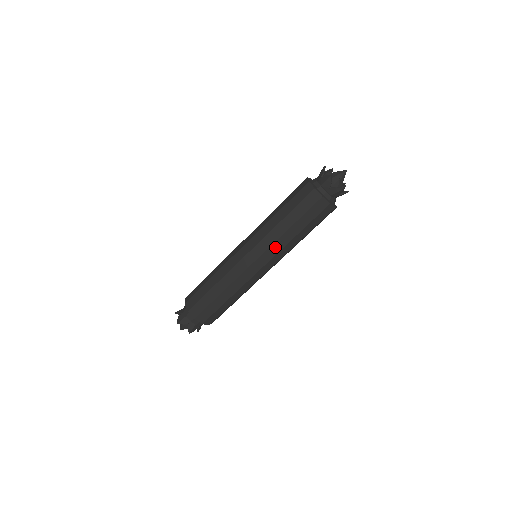
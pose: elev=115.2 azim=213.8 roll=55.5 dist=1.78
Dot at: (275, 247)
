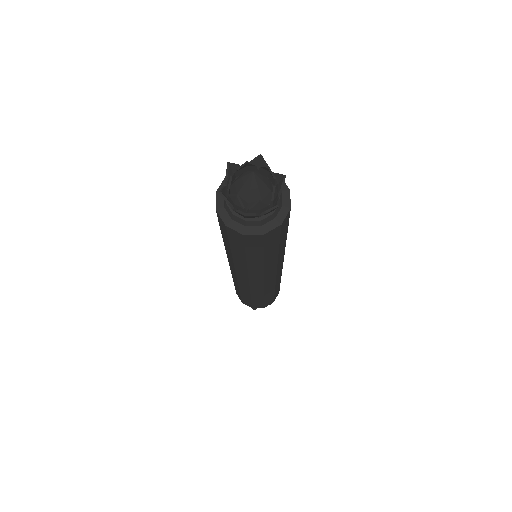
Dot at: (269, 268)
